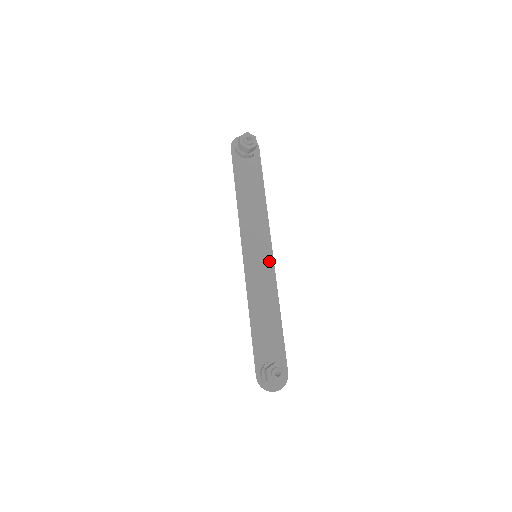
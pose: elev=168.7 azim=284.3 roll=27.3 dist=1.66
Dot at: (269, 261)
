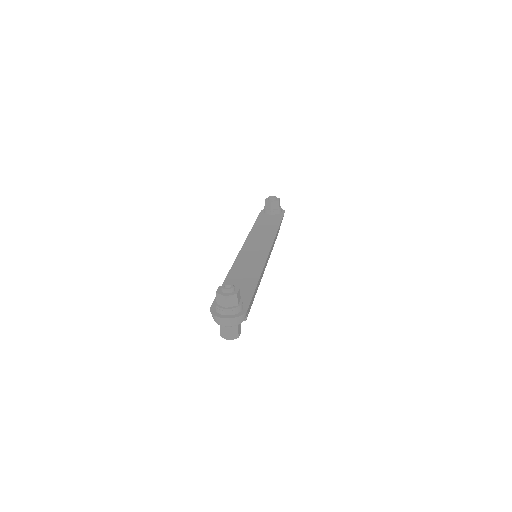
Dot at: (264, 253)
